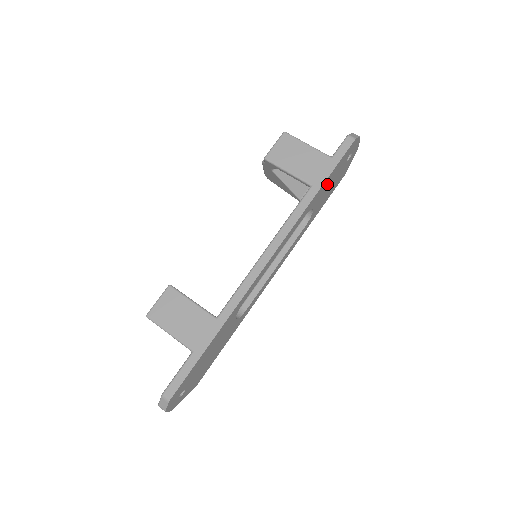
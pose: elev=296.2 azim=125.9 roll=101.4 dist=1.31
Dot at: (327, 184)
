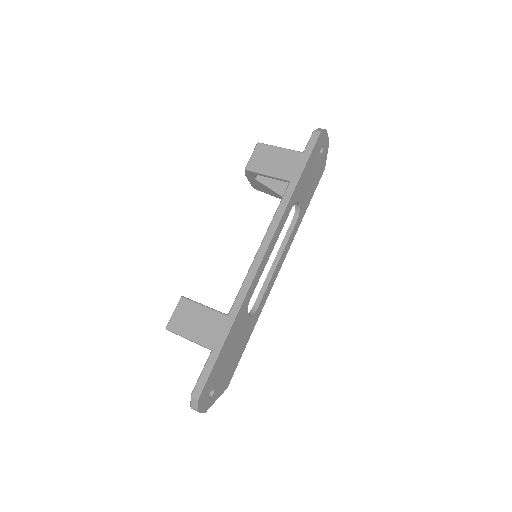
Dot at: (305, 177)
